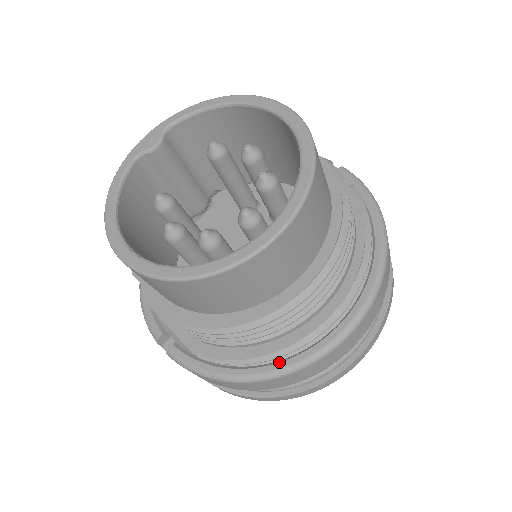
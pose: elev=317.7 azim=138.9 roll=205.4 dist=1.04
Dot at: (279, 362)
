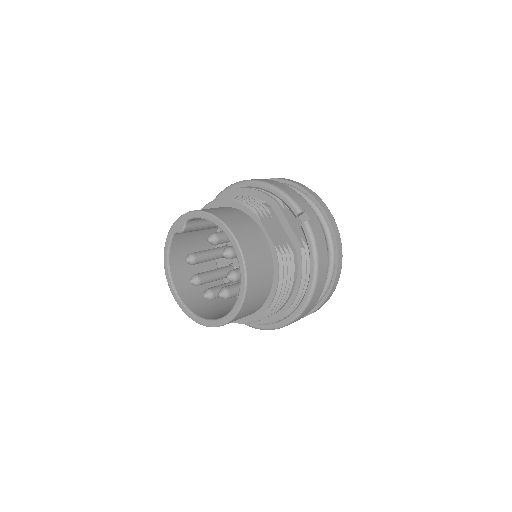
Dot at: (256, 324)
